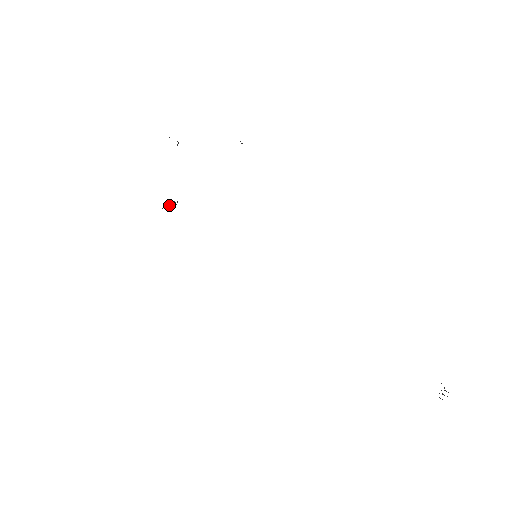
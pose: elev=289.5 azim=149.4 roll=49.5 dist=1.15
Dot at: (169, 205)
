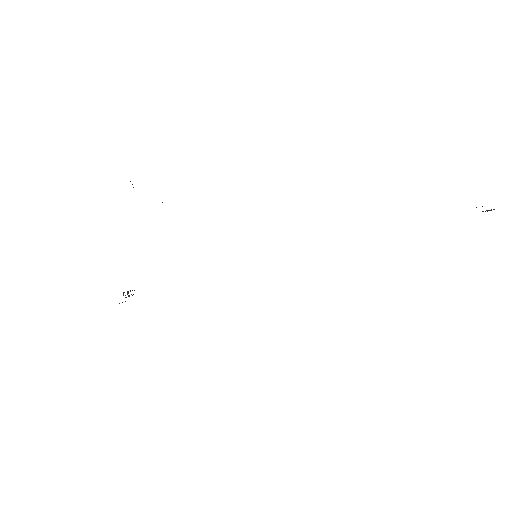
Dot at: (128, 296)
